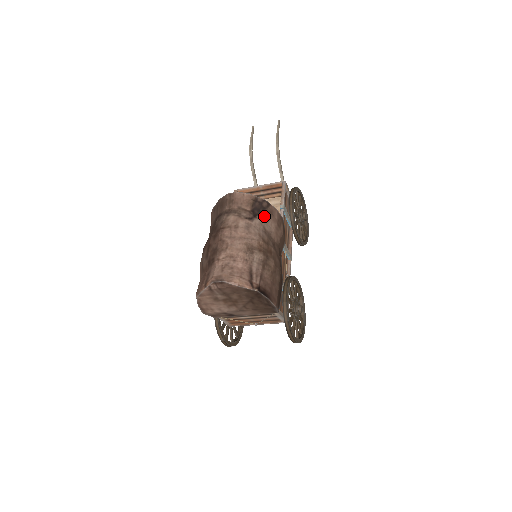
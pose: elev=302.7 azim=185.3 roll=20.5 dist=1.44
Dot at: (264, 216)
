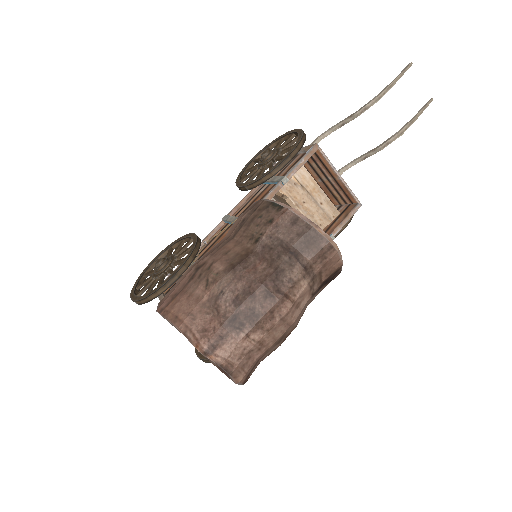
Dot at: (322, 289)
